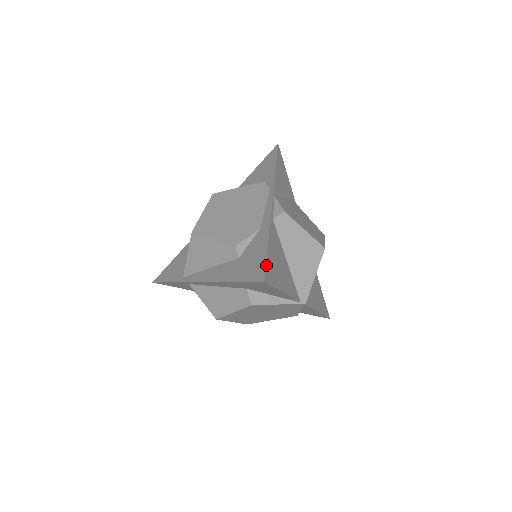
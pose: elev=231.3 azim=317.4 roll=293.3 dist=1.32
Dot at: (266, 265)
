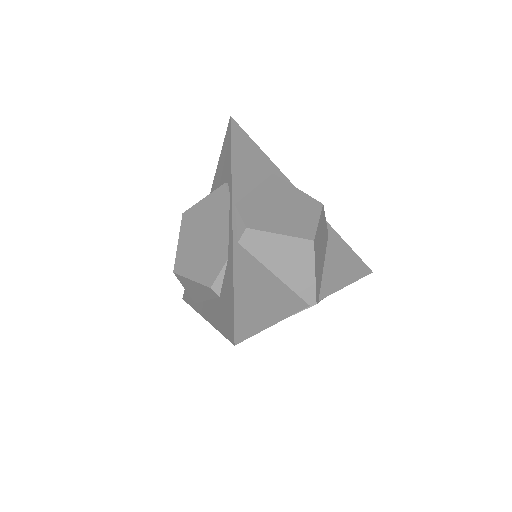
Dot at: (234, 319)
